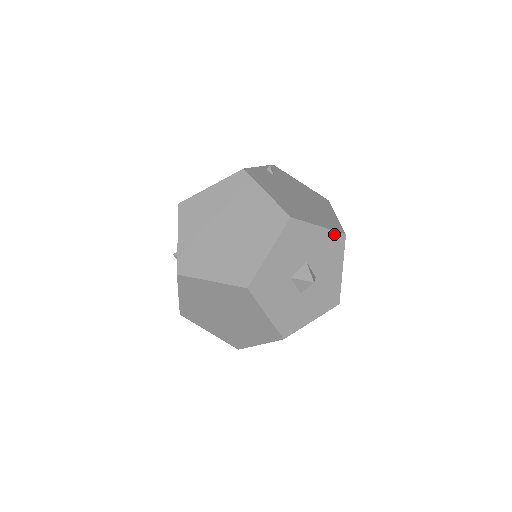
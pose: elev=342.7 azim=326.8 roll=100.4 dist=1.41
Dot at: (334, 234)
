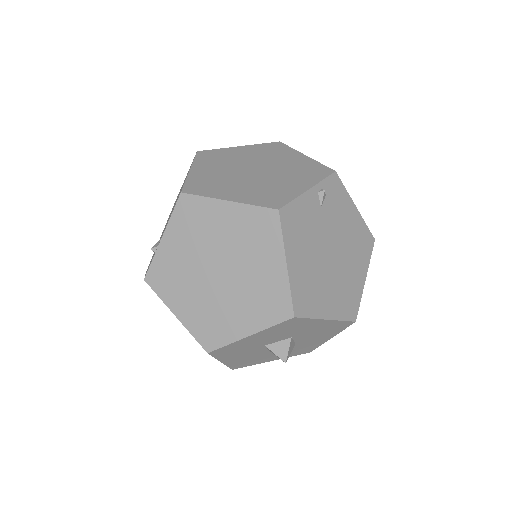
Dot at: (341, 322)
